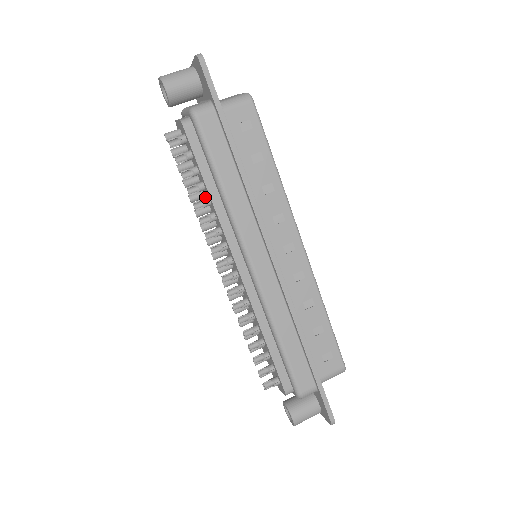
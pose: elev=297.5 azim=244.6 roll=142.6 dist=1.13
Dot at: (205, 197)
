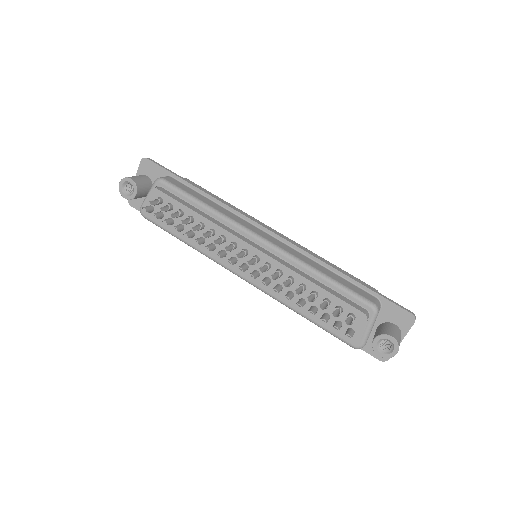
Dot at: (194, 235)
